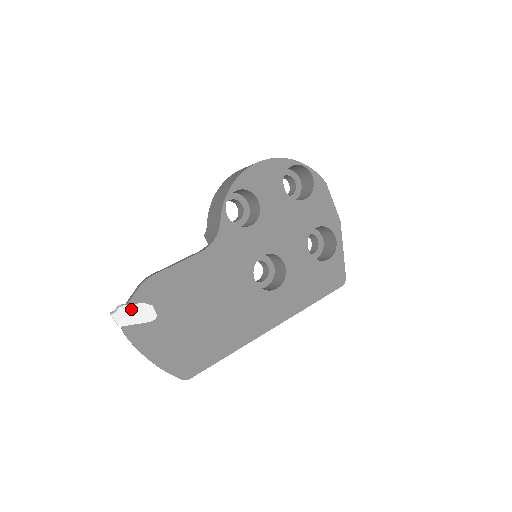
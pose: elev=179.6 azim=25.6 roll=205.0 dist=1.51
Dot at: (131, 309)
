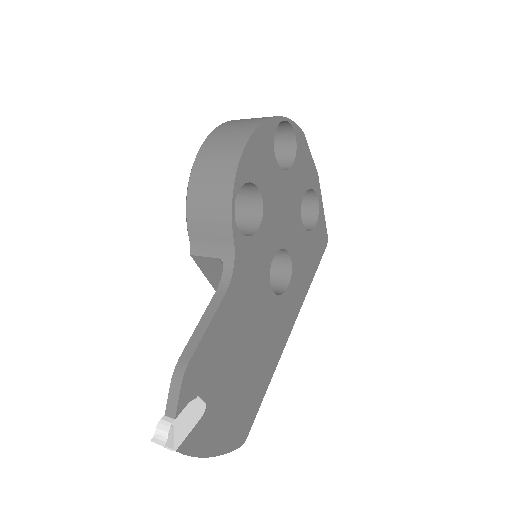
Dot at: (180, 420)
